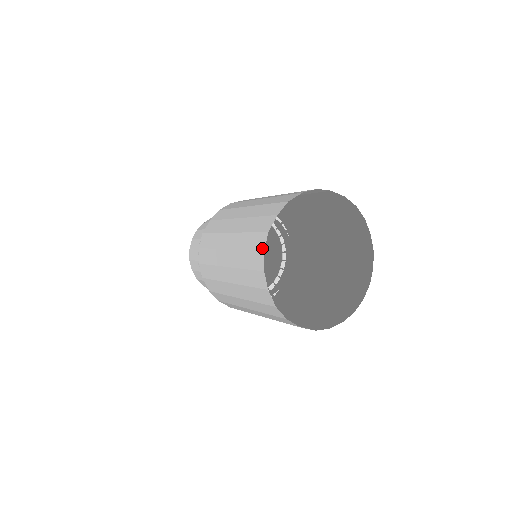
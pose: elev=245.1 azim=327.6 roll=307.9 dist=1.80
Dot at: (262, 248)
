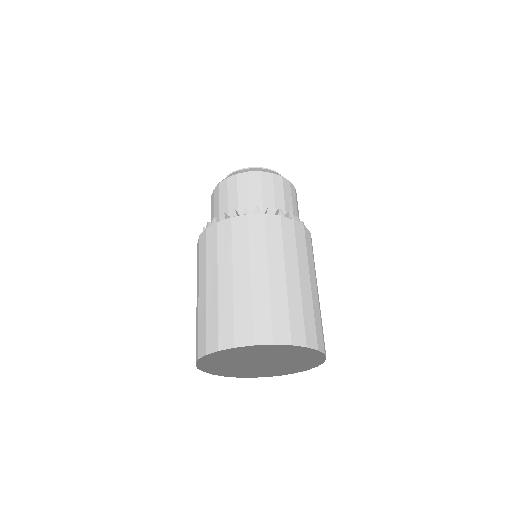
Dot at: (202, 367)
